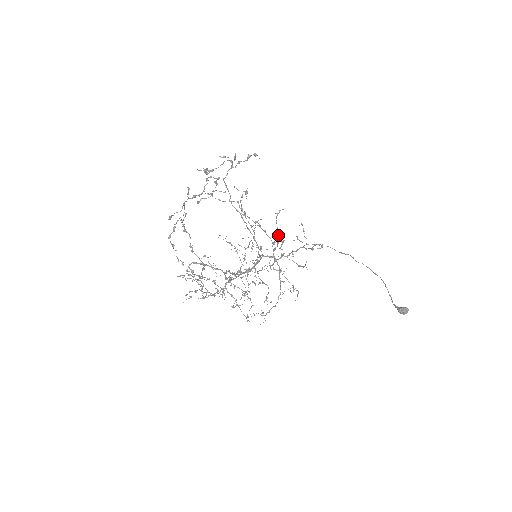
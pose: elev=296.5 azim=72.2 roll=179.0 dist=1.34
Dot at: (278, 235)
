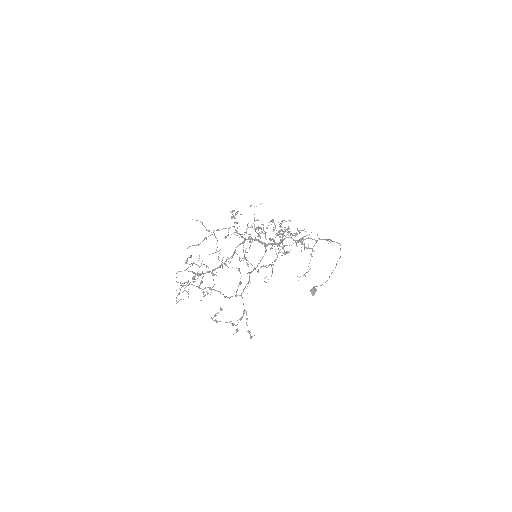
Dot at: occluded
